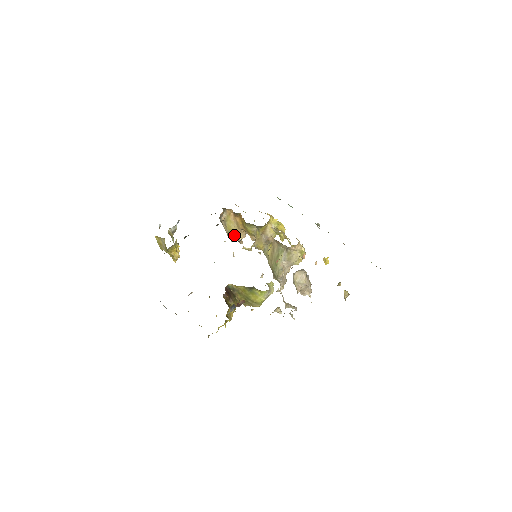
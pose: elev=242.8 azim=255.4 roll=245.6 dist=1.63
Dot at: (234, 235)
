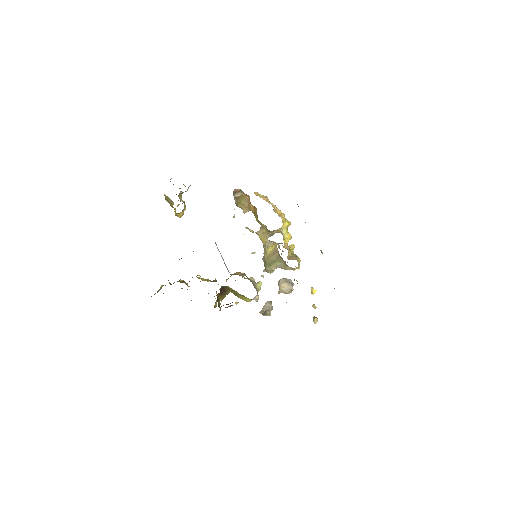
Dot at: (241, 206)
